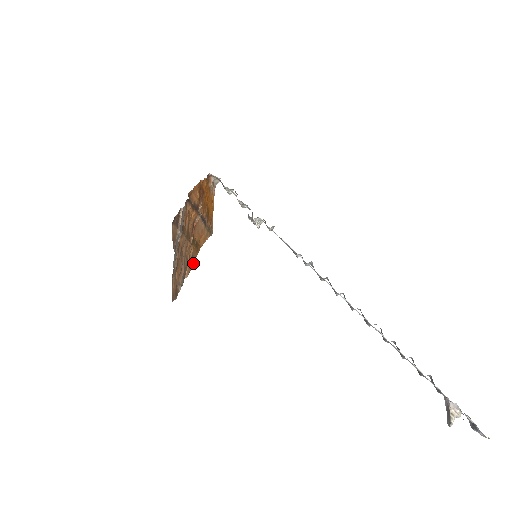
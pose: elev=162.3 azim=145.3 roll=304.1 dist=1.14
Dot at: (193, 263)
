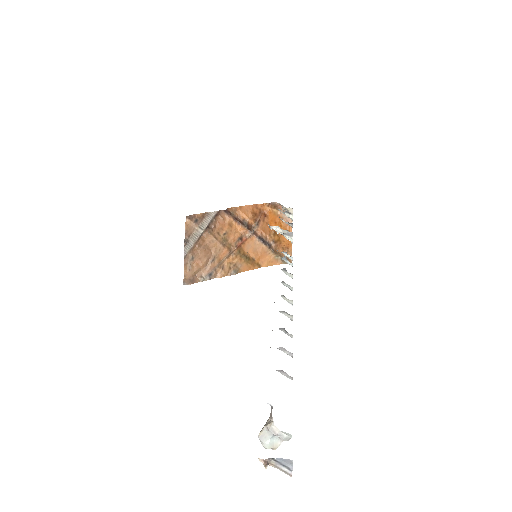
Dot at: (236, 272)
